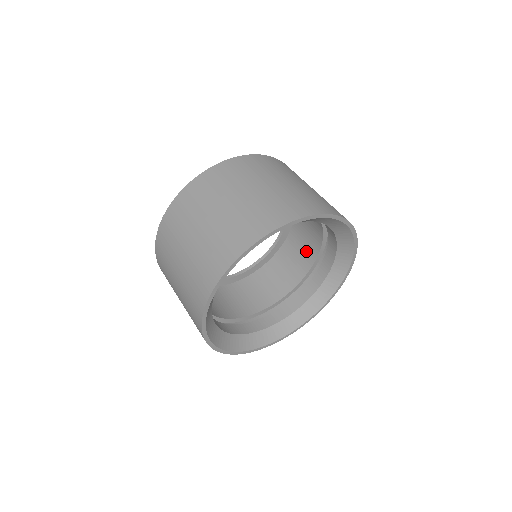
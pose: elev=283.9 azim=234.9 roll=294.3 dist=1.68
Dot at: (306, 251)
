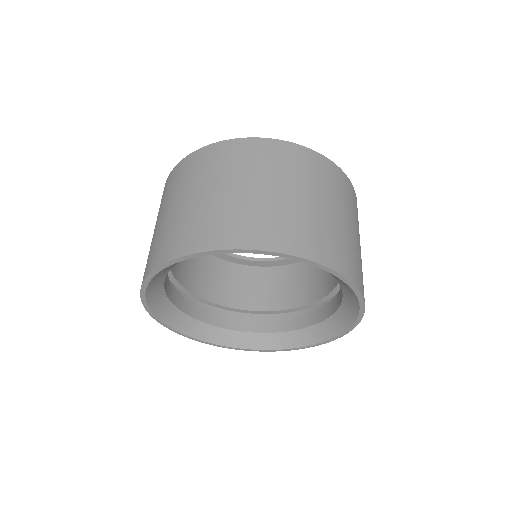
Dot at: (307, 289)
